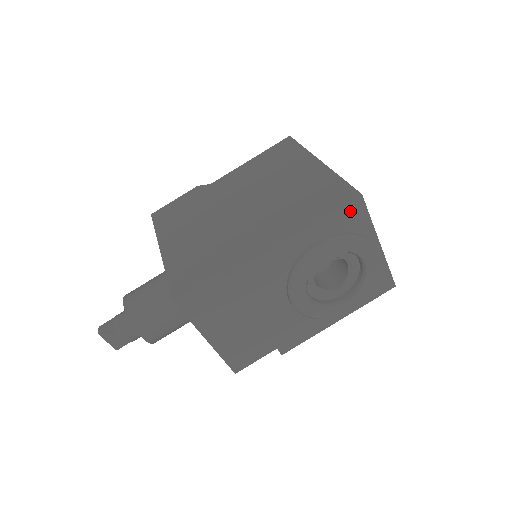
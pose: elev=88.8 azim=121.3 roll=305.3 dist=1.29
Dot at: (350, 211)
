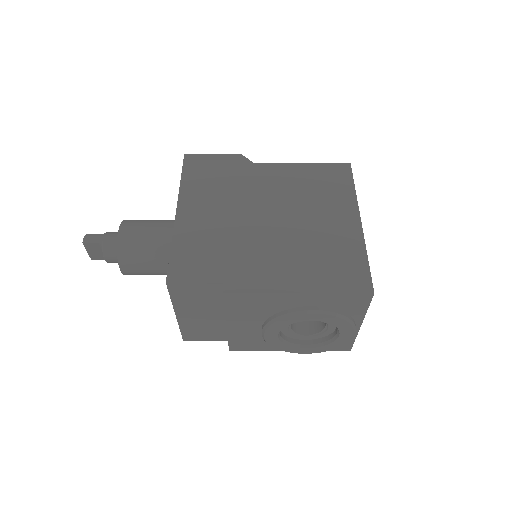
Dot at: (356, 299)
